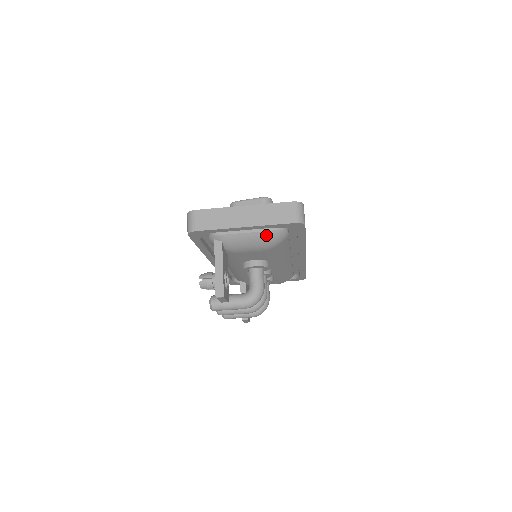
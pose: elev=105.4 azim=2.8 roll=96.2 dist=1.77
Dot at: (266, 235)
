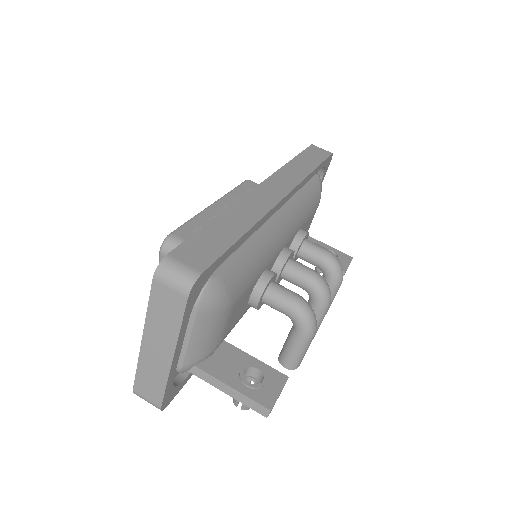
Dot at: (202, 318)
